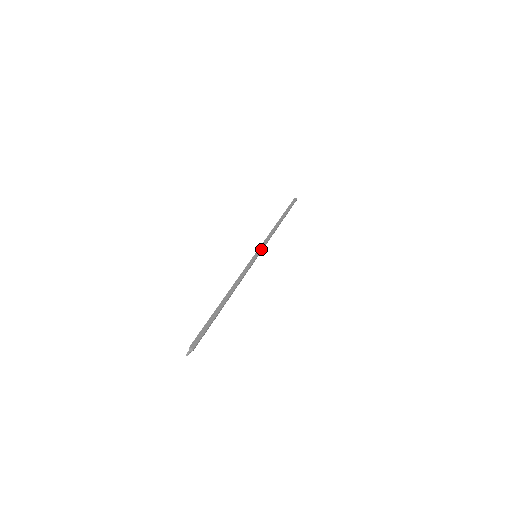
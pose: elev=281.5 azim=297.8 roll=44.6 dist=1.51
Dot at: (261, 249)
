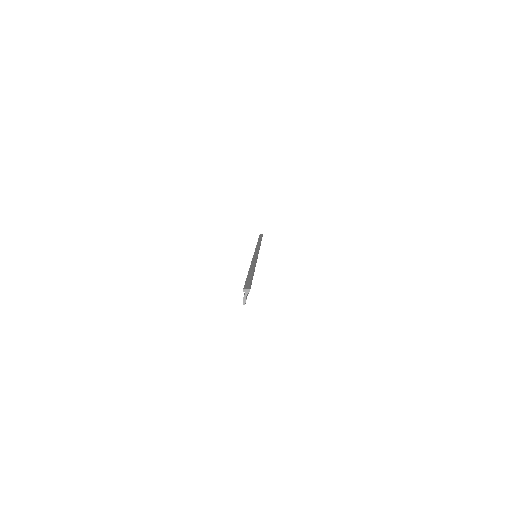
Dot at: (257, 250)
